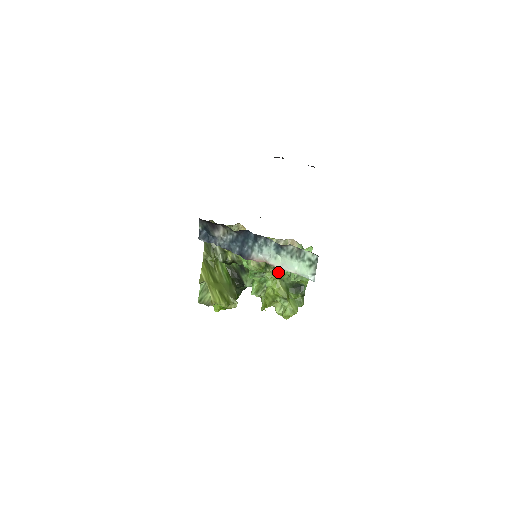
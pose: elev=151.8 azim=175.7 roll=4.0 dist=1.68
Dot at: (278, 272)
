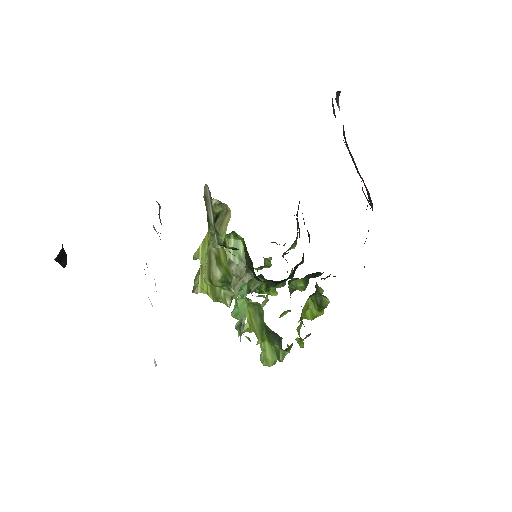
Dot at: occluded
